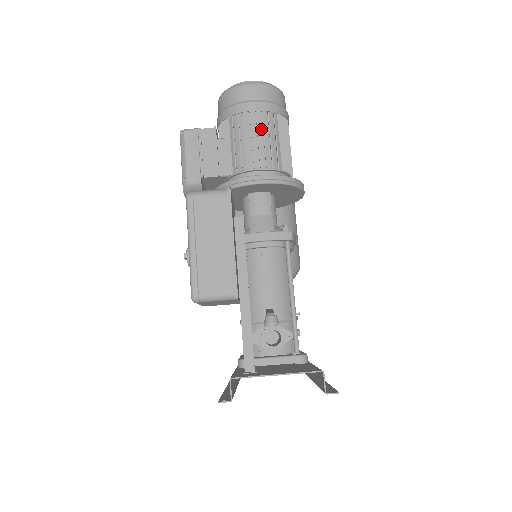
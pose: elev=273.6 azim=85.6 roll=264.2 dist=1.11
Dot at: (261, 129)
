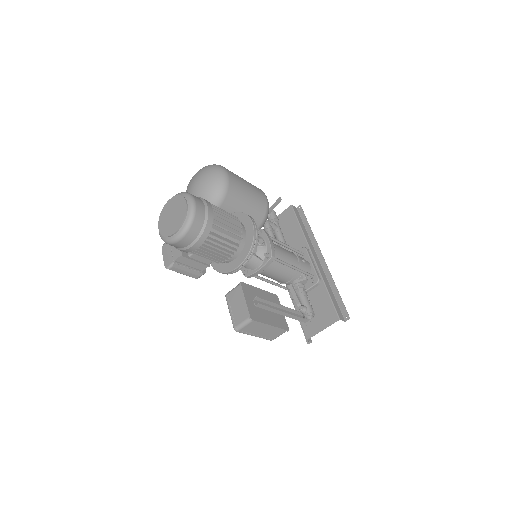
Dot at: (211, 245)
